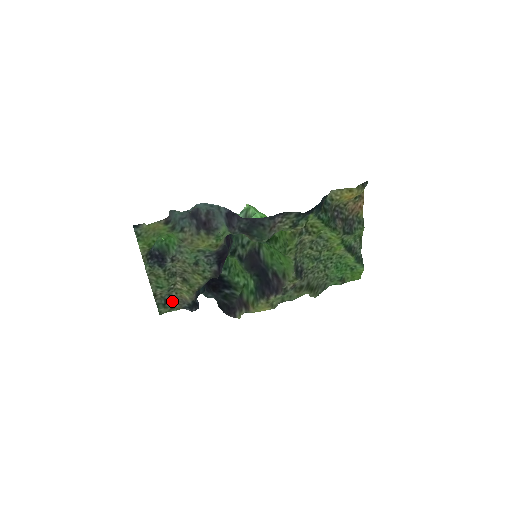
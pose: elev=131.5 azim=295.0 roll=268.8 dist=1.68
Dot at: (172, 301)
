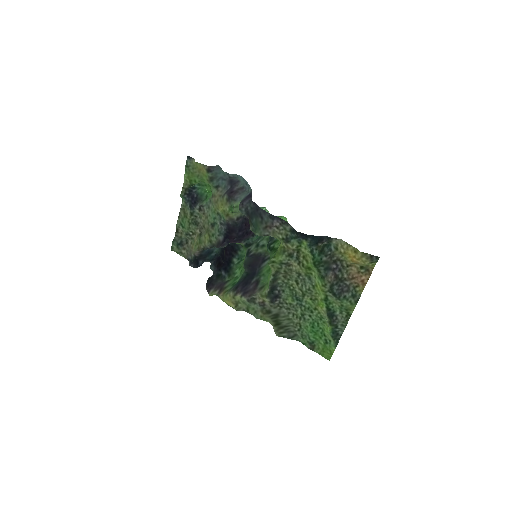
Dot at: (185, 247)
